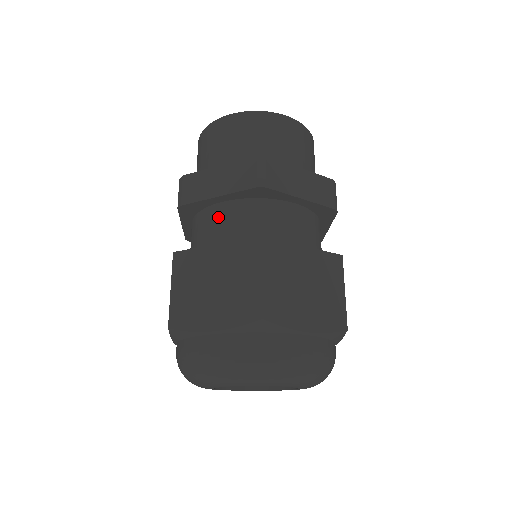
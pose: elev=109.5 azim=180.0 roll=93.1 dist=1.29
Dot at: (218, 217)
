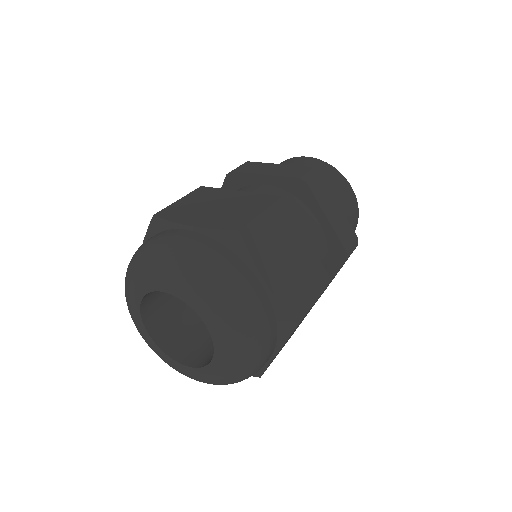
Dot at: (253, 189)
